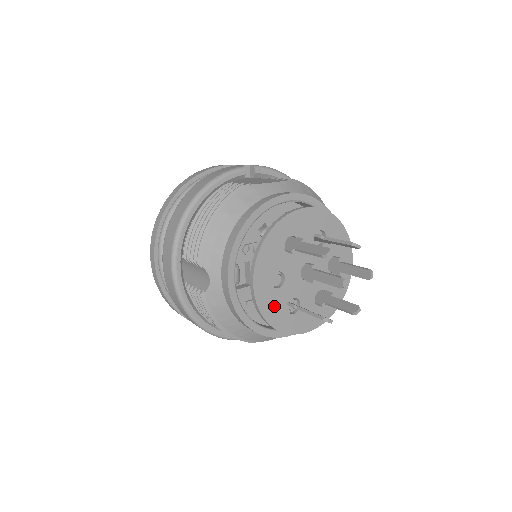
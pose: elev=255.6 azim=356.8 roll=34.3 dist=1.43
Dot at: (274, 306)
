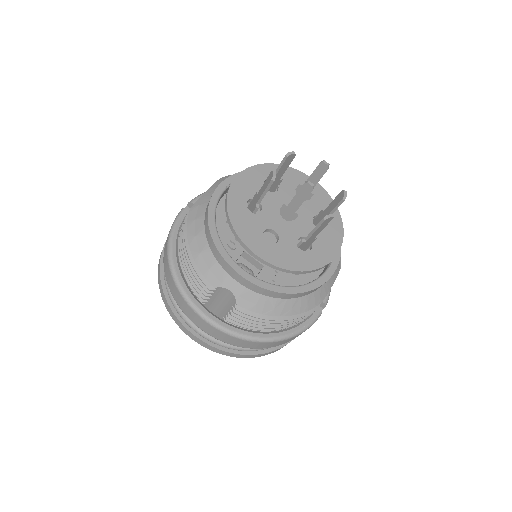
Dot at: (289, 256)
